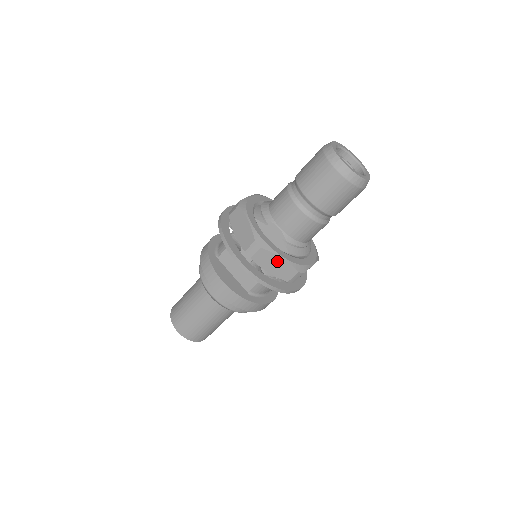
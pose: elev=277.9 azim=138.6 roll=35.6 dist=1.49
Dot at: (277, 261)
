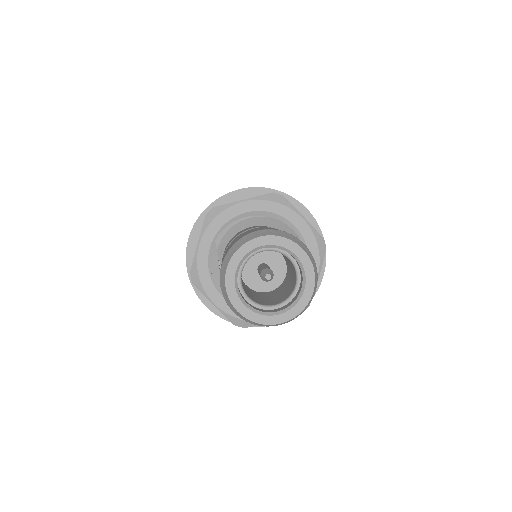
Dot at: occluded
